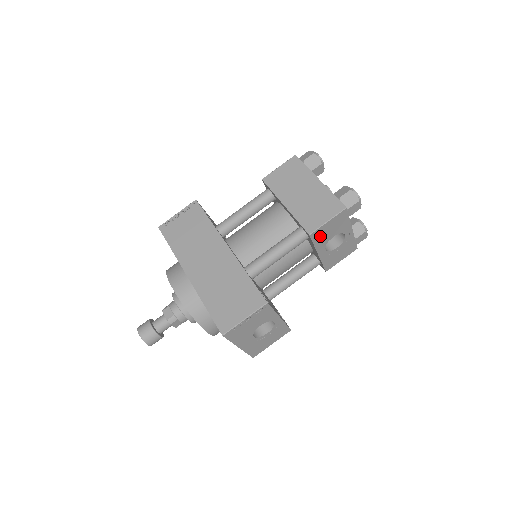
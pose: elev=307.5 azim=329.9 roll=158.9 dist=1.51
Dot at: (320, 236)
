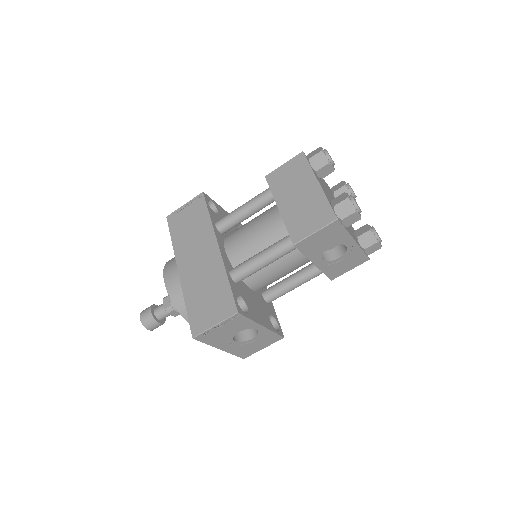
Dot at: (310, 246)
